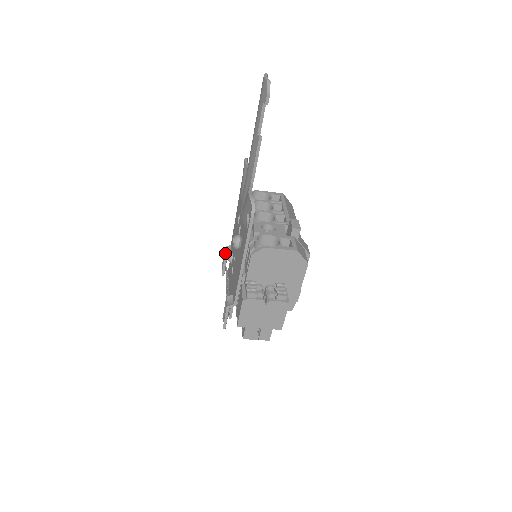
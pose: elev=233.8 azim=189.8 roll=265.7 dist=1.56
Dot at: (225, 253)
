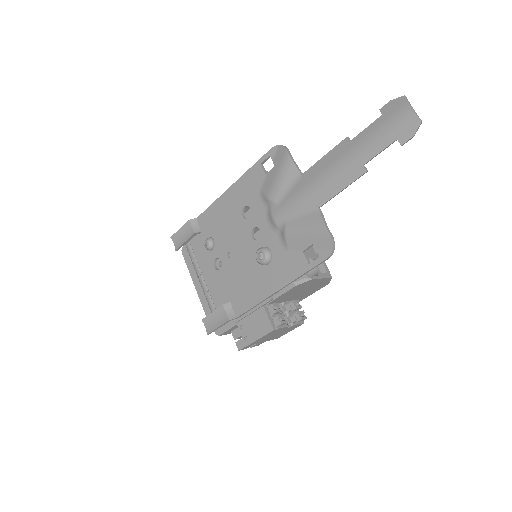
Dot at: (190, 228)
